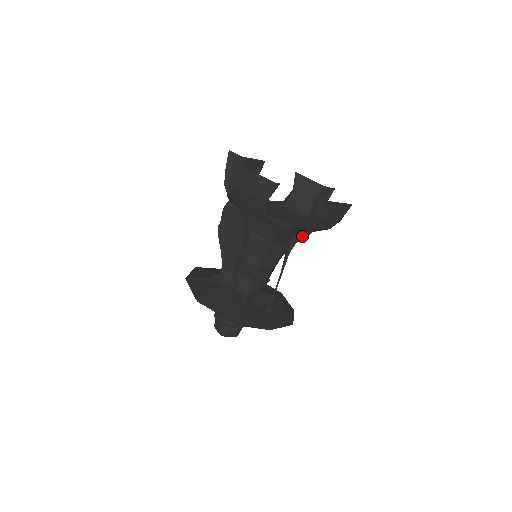
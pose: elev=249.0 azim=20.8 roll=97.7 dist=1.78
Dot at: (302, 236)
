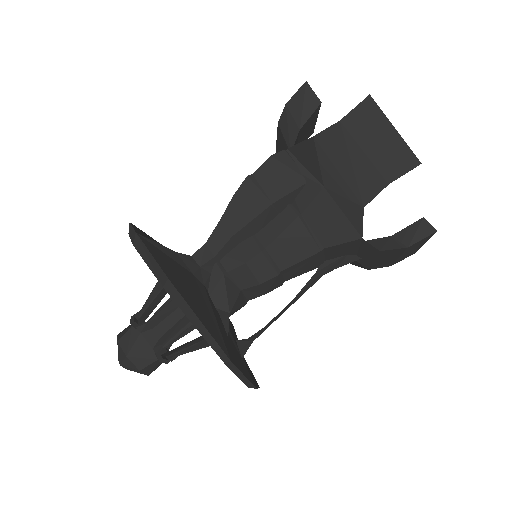
Dot at: occluded
